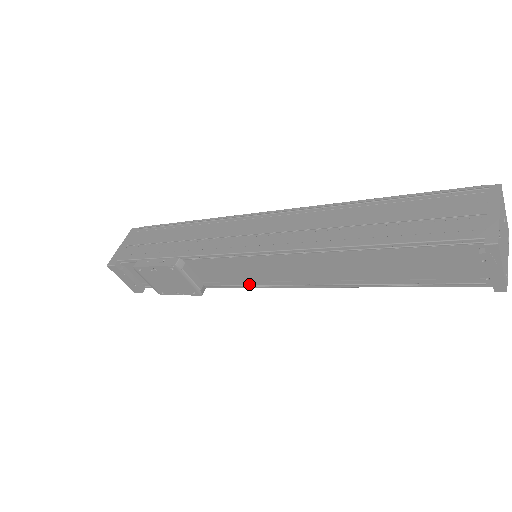
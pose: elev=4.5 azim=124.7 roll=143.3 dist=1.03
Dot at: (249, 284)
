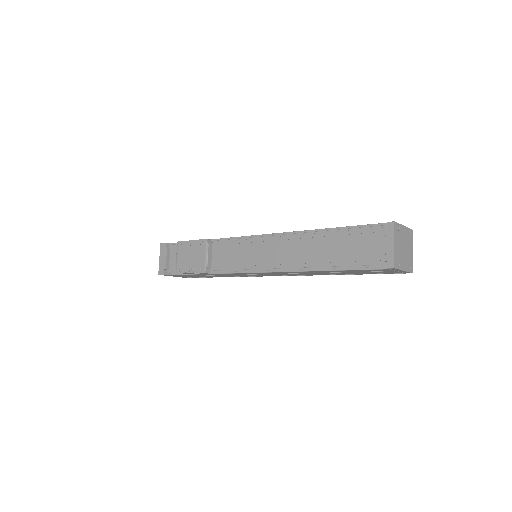
Dot at: (241, 269)
